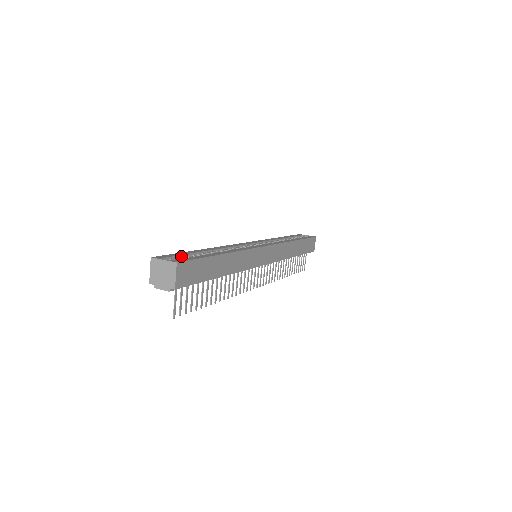
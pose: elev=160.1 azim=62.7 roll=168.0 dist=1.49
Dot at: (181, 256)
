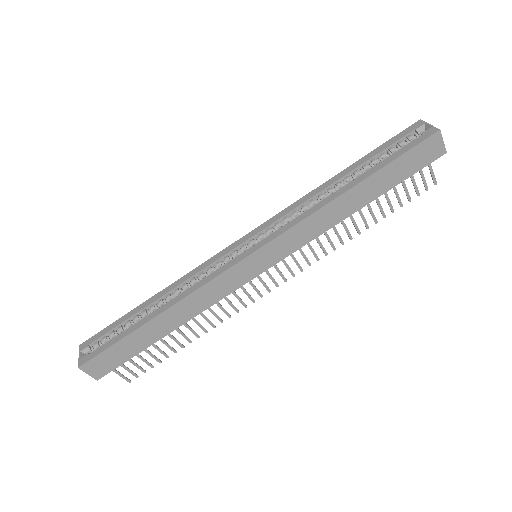
Dot at: (110, 331)
